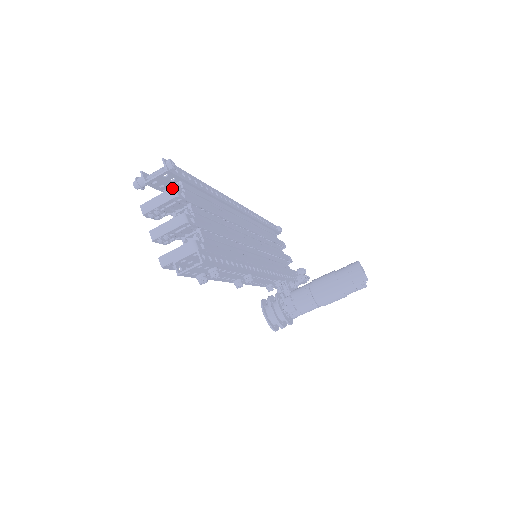
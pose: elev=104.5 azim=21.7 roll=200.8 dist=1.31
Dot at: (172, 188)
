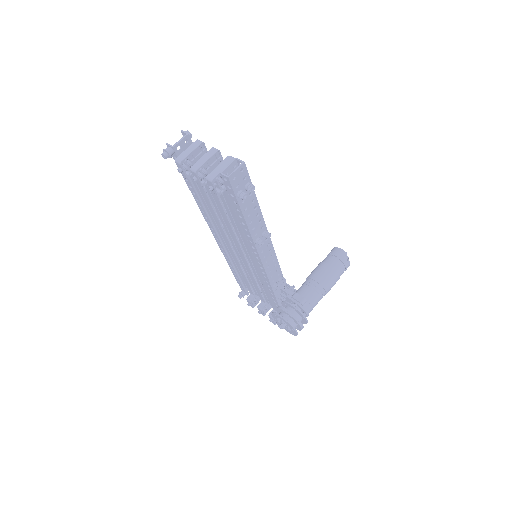
Dot at: (197, 140)
